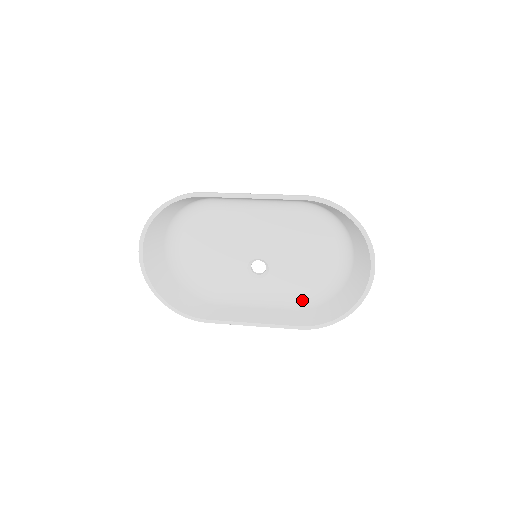
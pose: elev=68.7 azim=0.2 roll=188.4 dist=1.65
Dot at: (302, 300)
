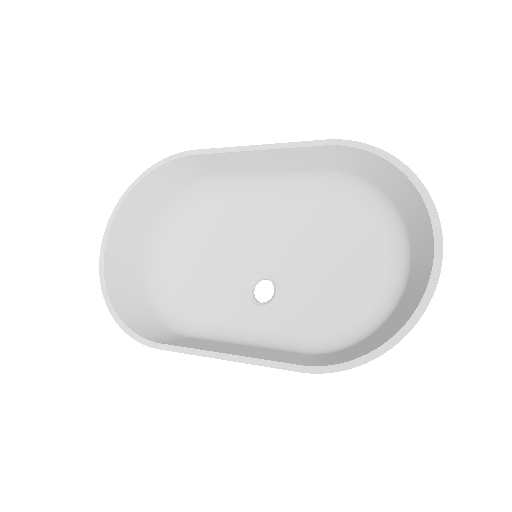
Dot at: (321, 343)
